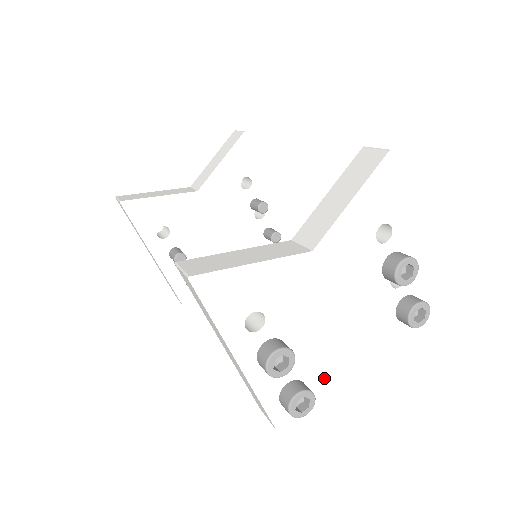
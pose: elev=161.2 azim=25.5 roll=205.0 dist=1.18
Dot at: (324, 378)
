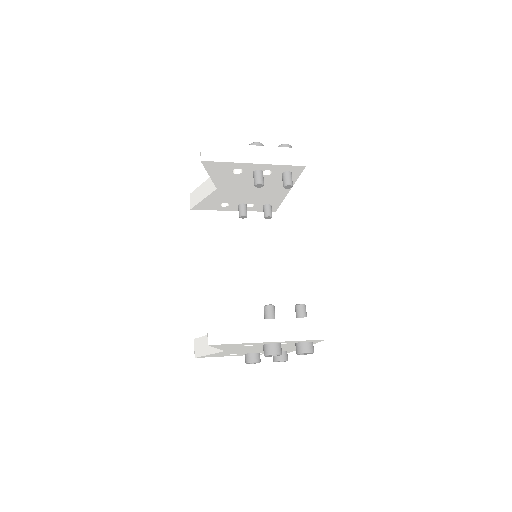
Dot at: occluded
